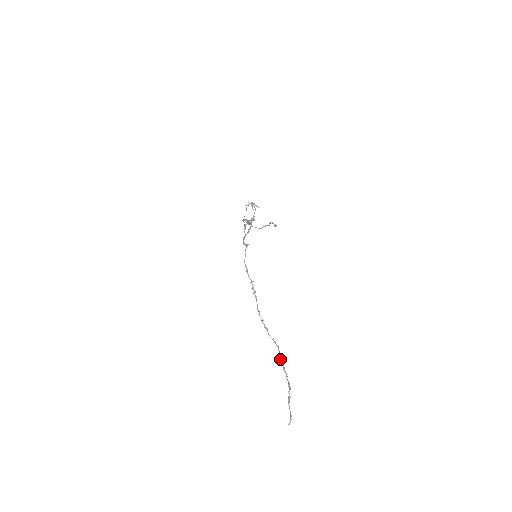
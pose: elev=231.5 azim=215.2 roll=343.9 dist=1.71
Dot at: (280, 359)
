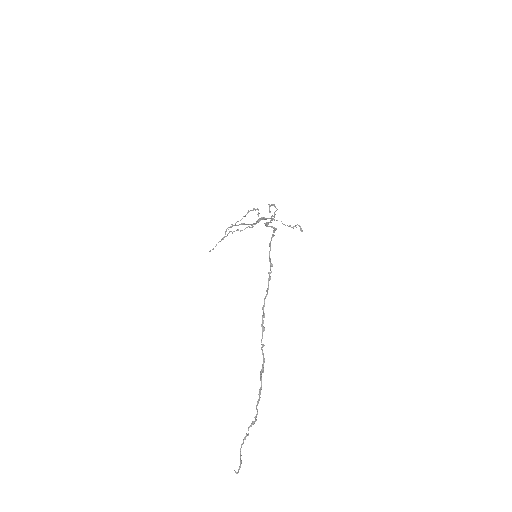
Dot at: (261, 376)
